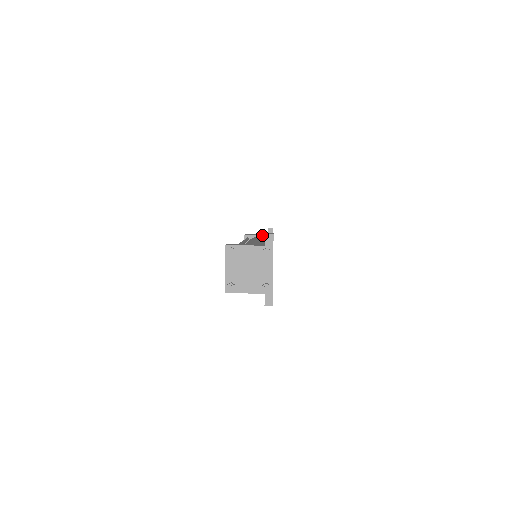
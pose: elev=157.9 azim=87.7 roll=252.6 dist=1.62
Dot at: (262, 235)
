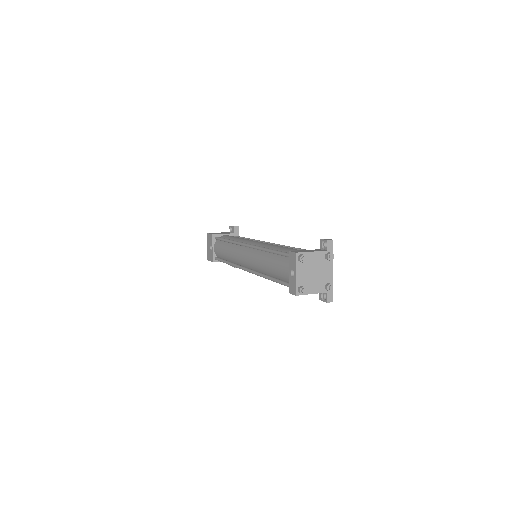
Dot at: (229, 233)
